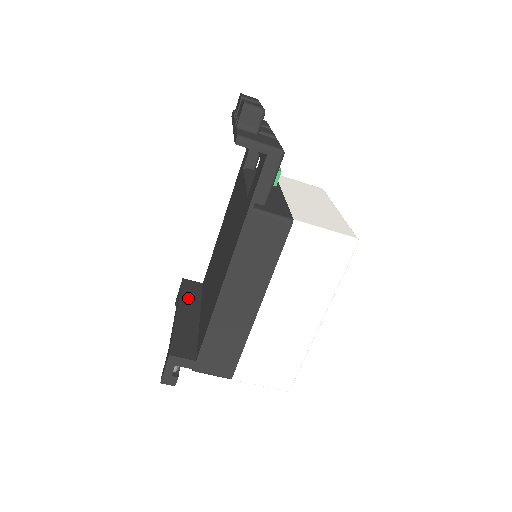
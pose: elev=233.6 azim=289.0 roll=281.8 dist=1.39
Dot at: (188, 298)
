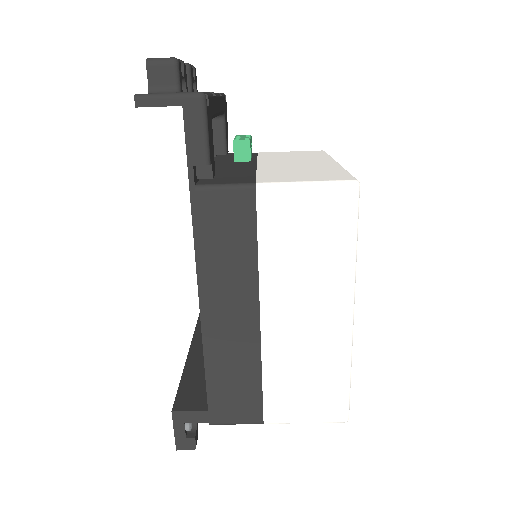
Dot at: occluded
